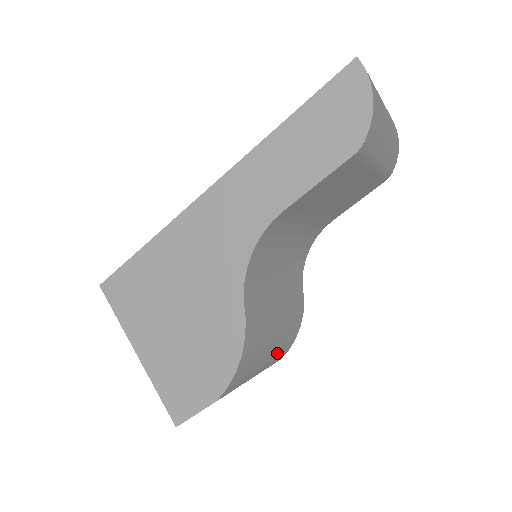
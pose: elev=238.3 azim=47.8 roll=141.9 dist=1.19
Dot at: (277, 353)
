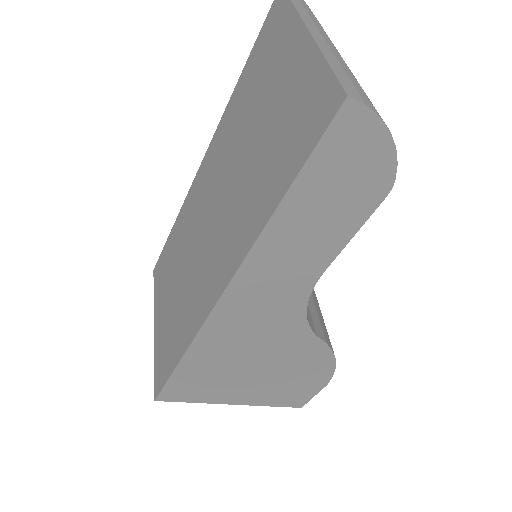
Dot at: occluded
